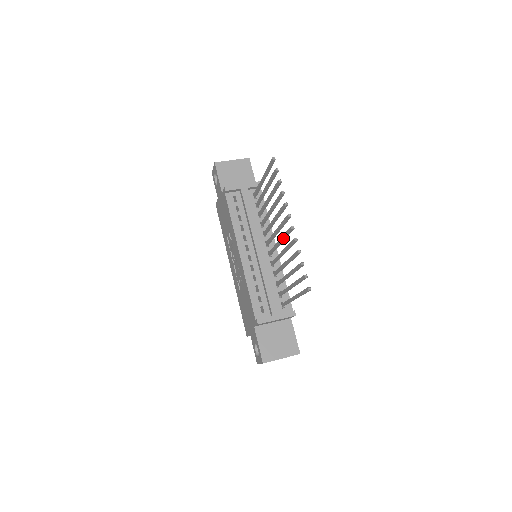
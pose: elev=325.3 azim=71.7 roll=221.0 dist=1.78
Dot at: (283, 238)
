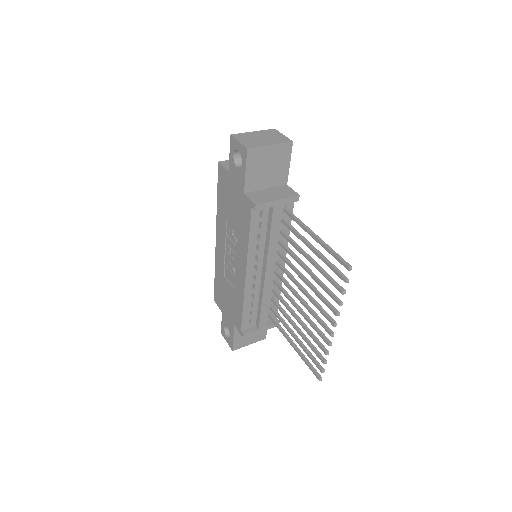
Dot at: (311, 314)
